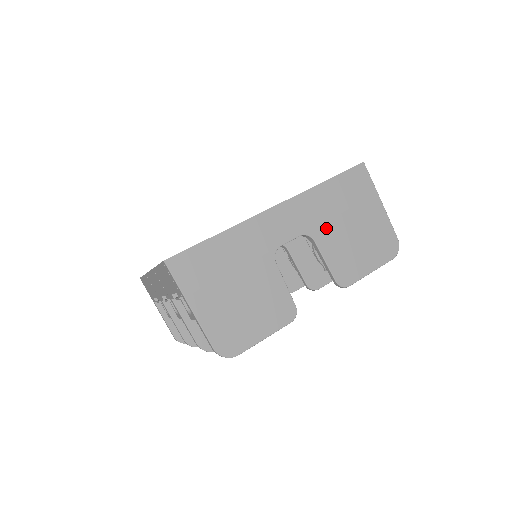
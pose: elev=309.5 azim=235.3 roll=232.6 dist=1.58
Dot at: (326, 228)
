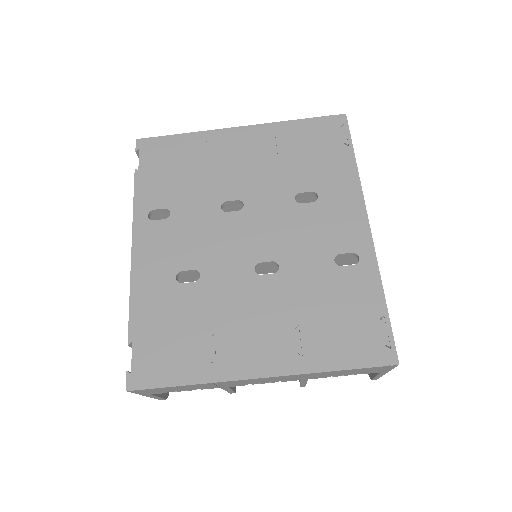
Dot at: occluded
